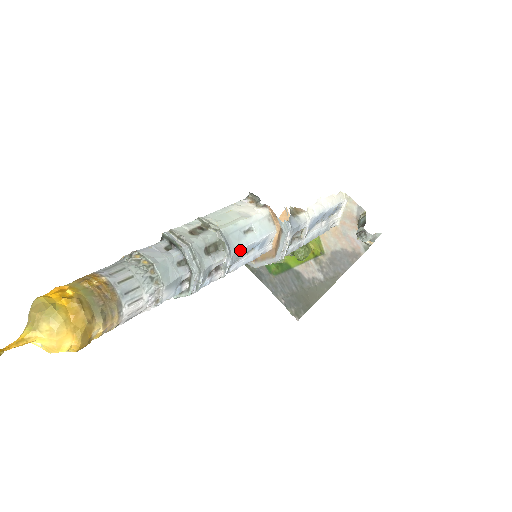
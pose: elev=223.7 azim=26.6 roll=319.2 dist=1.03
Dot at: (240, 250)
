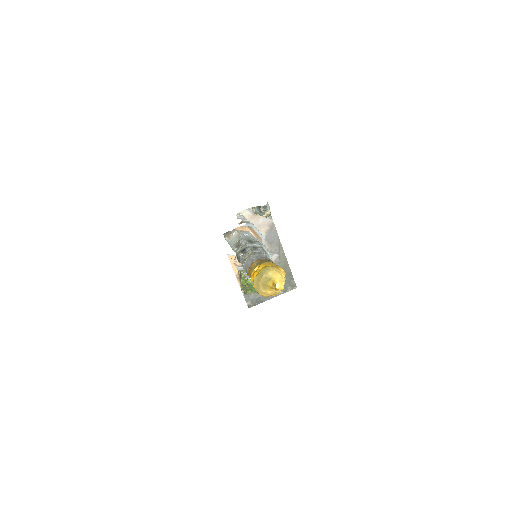
Dot at: occluded
